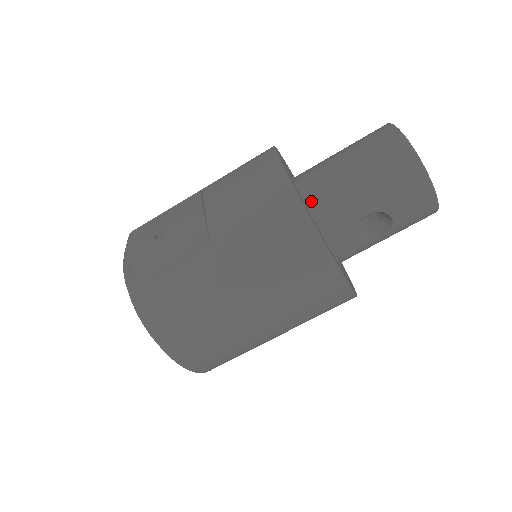
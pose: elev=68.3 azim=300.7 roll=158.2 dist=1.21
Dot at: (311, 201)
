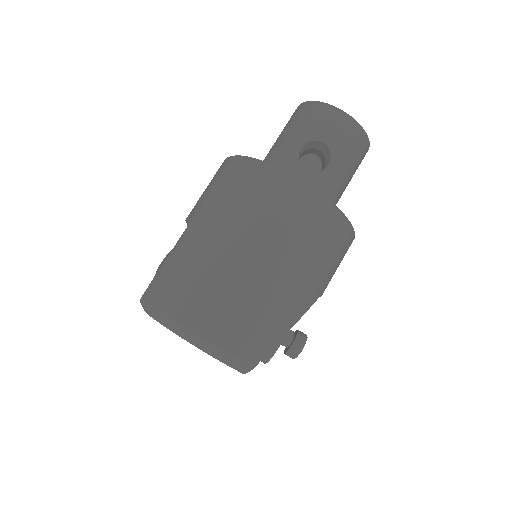
Dot at: occluded
